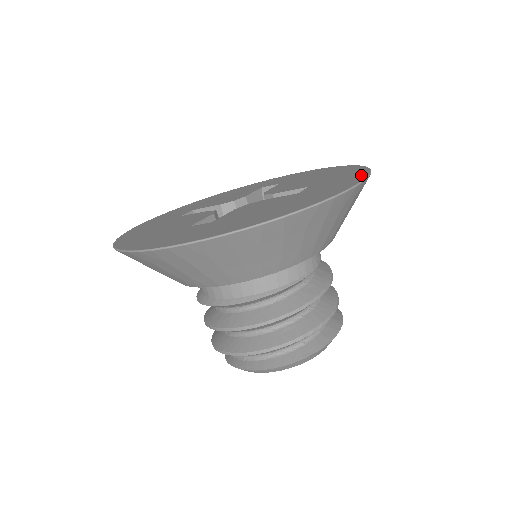
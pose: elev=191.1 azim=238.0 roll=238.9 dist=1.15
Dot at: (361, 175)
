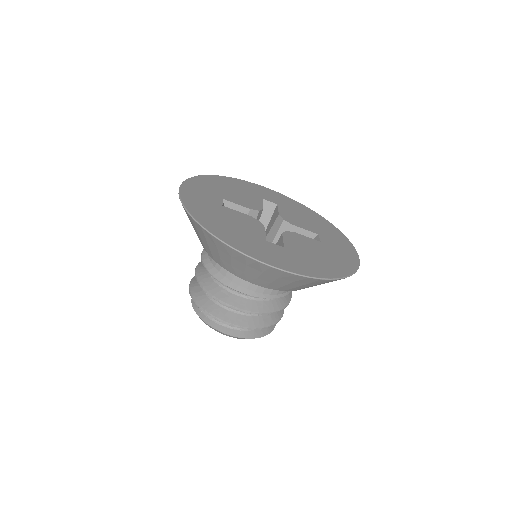
Dot at: (350, 245)
